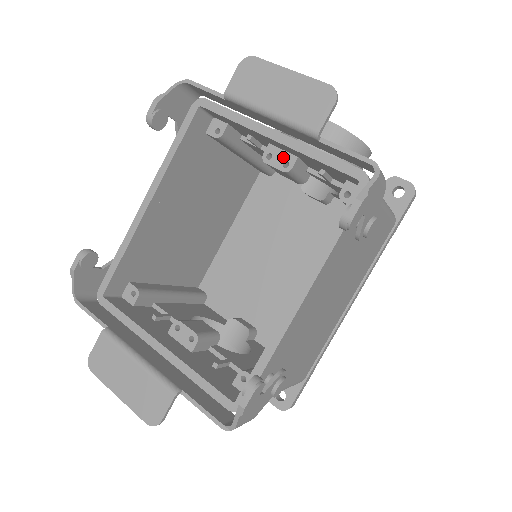
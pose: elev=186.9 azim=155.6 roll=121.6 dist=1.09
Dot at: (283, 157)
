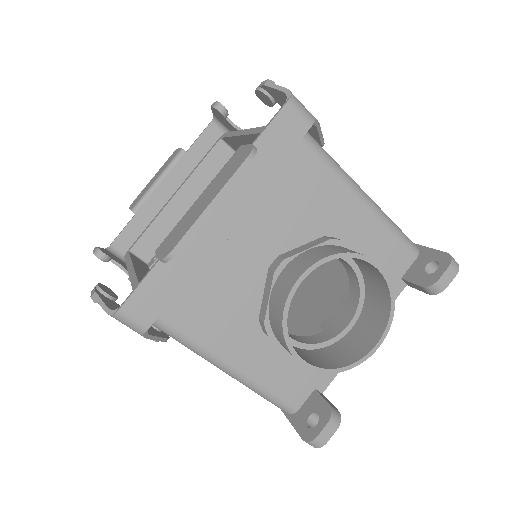
Dot at: occluded
